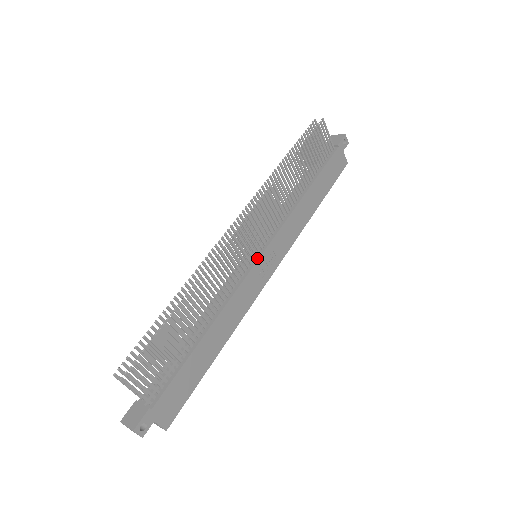
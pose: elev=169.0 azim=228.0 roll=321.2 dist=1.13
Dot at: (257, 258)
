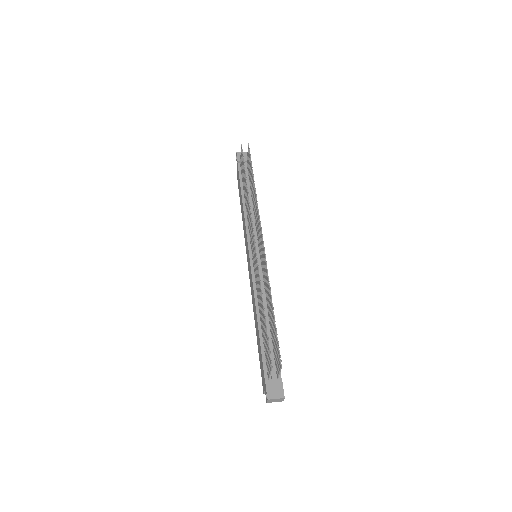
Dot at: occluded
